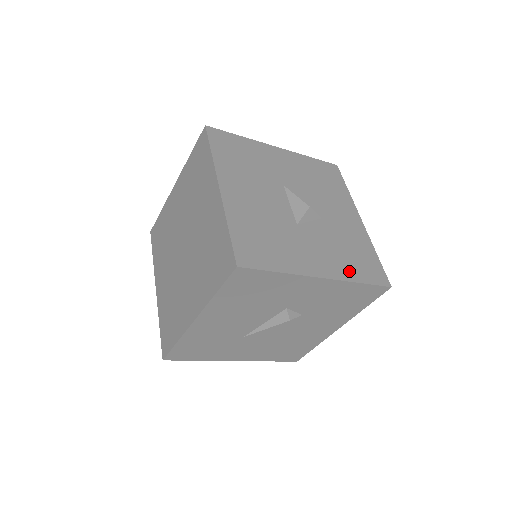
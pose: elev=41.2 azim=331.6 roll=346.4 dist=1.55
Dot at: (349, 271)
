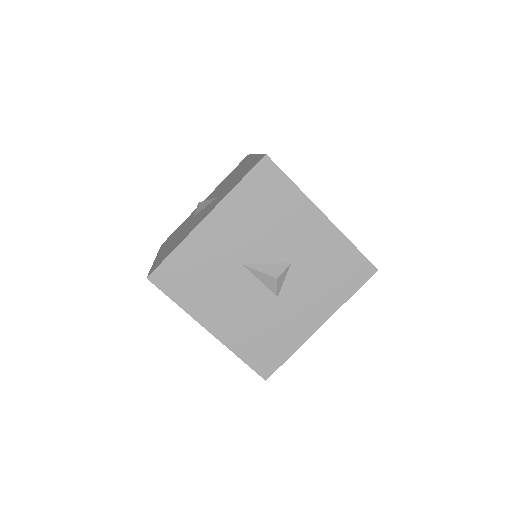
Dot at: (337, 296)
